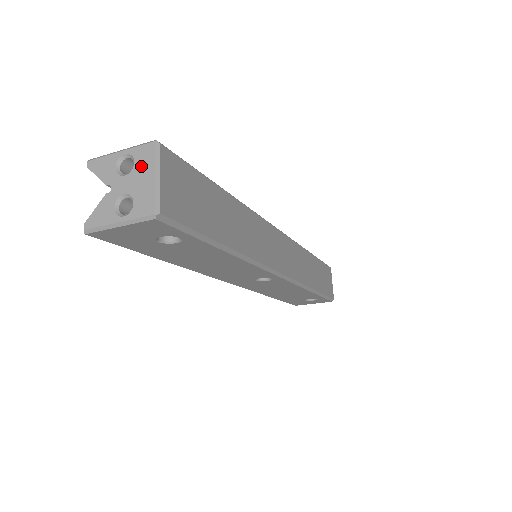
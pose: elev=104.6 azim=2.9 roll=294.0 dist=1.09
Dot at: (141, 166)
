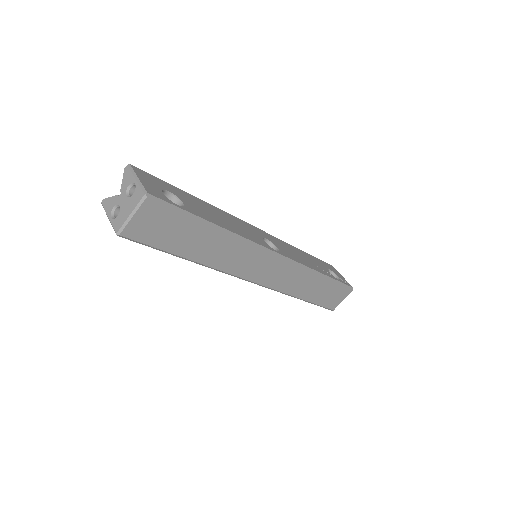
Dot at: (132, 200)
